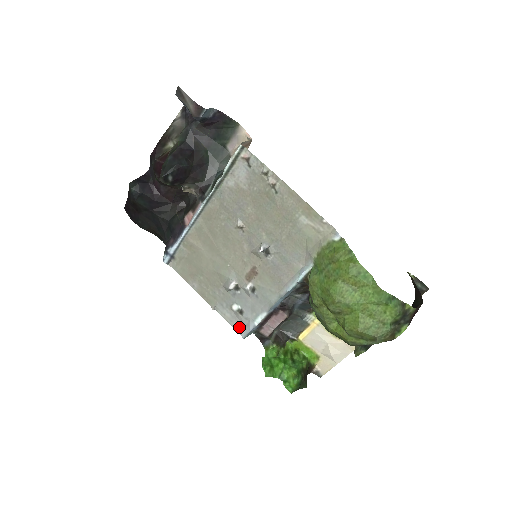
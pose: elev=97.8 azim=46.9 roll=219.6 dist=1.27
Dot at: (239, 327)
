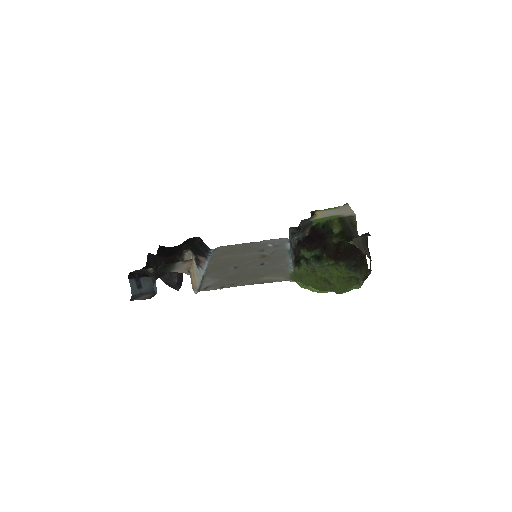
Dot at: (281, 239)
